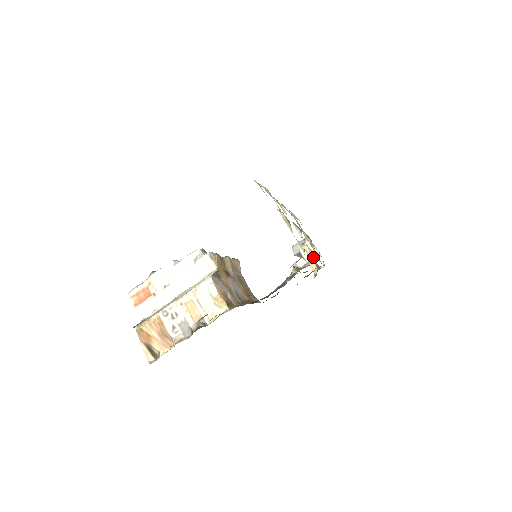
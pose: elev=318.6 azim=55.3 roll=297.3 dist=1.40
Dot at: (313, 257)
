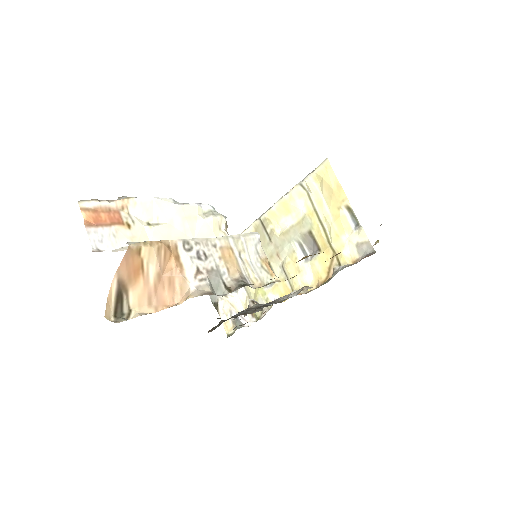
Dot at: occluded
